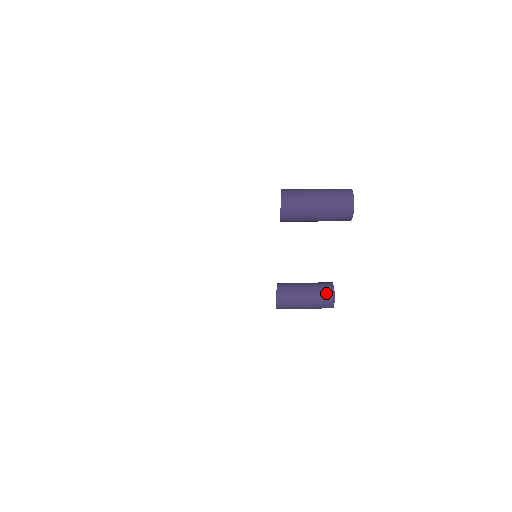
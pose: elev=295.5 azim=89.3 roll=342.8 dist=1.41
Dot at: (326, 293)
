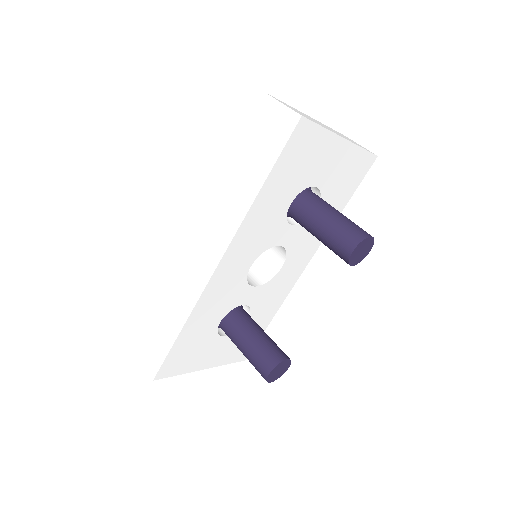
Dot at: (275, 354)
